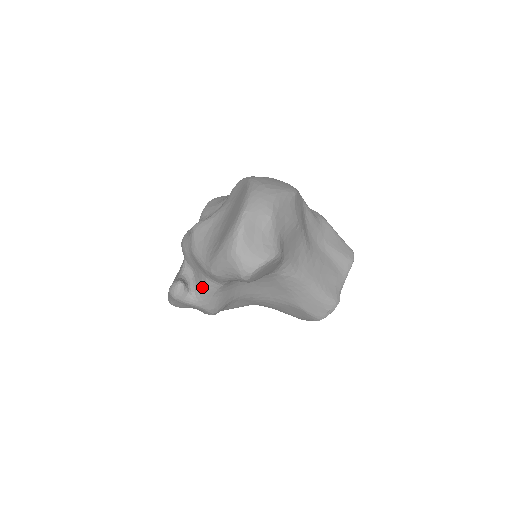
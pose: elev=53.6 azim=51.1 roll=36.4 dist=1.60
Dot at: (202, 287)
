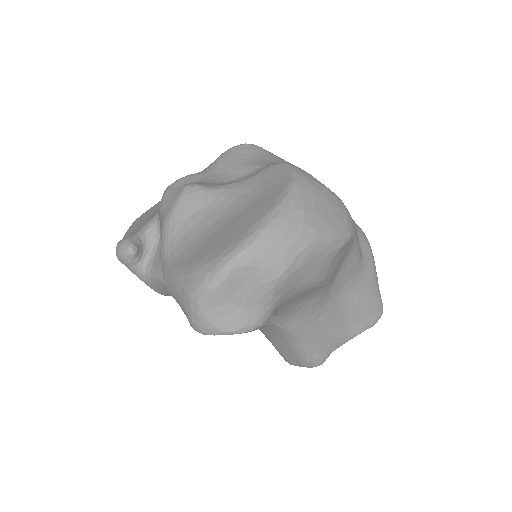
Dot at: (156, 271)
